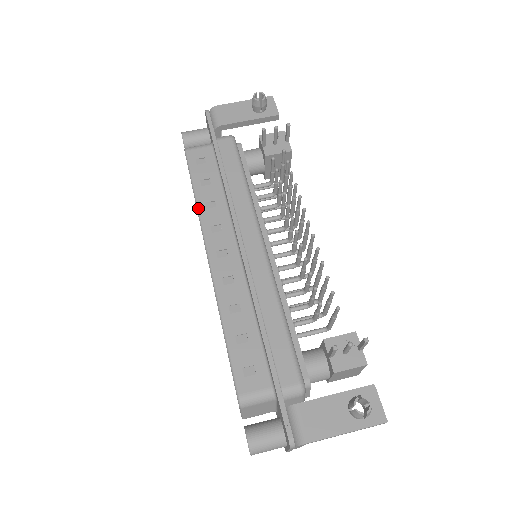
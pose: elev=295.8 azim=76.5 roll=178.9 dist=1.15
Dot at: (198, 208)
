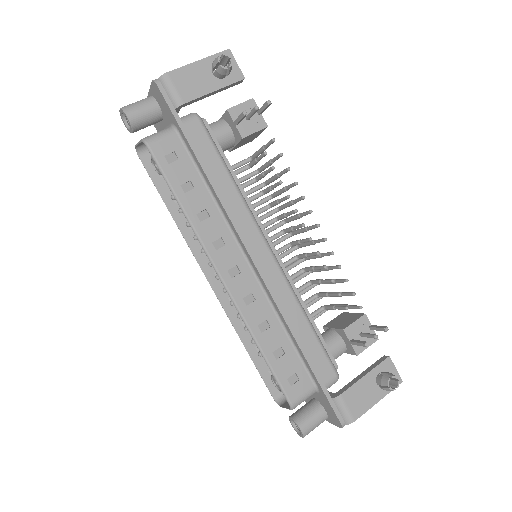
Dot at: (191, 223)
